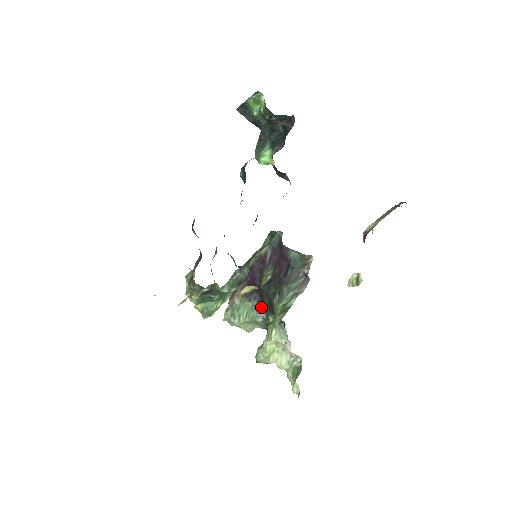
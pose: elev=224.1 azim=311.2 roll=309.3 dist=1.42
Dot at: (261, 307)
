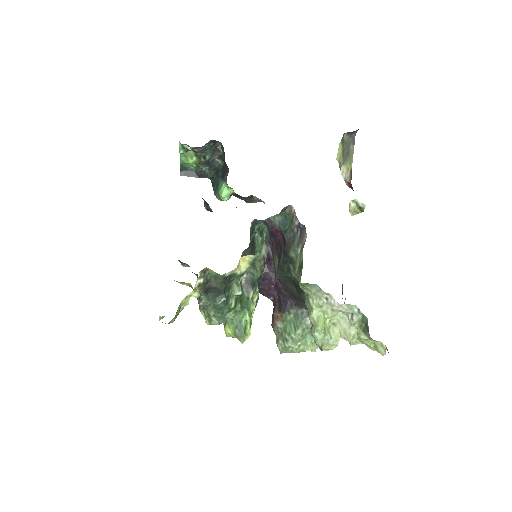
Dot at: (302, 309)
